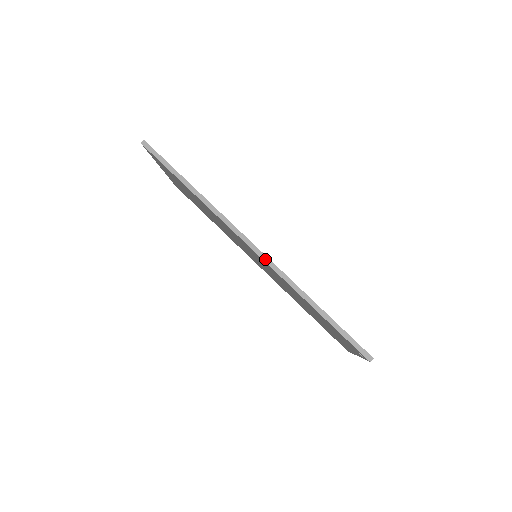
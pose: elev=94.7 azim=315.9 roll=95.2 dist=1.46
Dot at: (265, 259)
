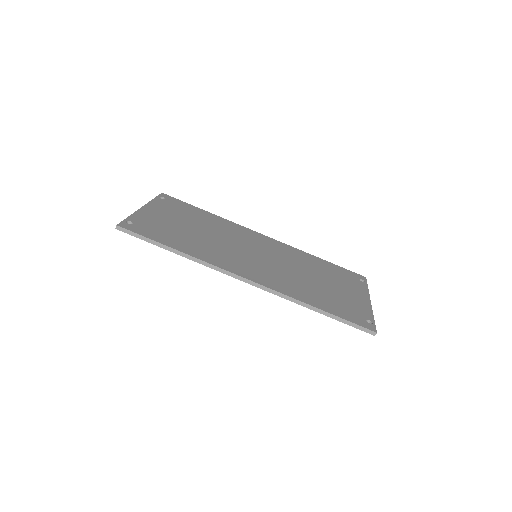
Dot at: (262, 288)
